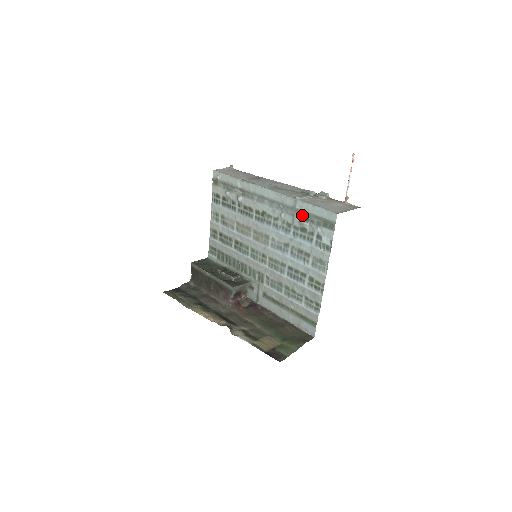
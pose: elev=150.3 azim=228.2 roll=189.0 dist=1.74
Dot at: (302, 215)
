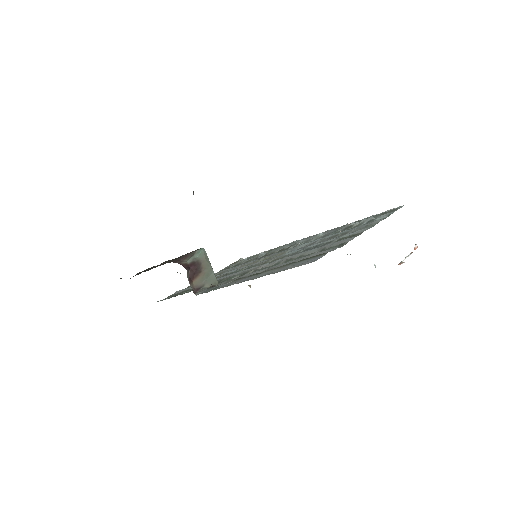
Dot at: occluded
